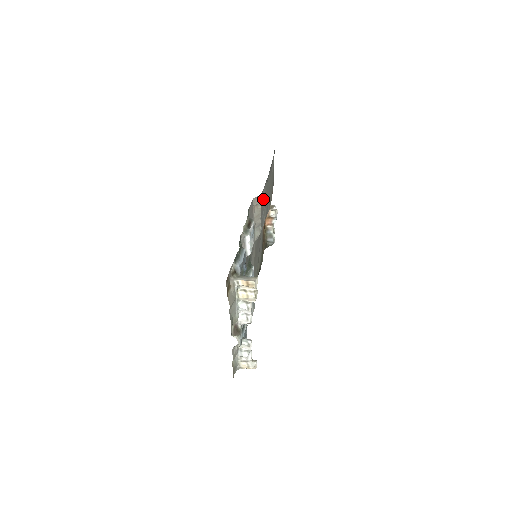
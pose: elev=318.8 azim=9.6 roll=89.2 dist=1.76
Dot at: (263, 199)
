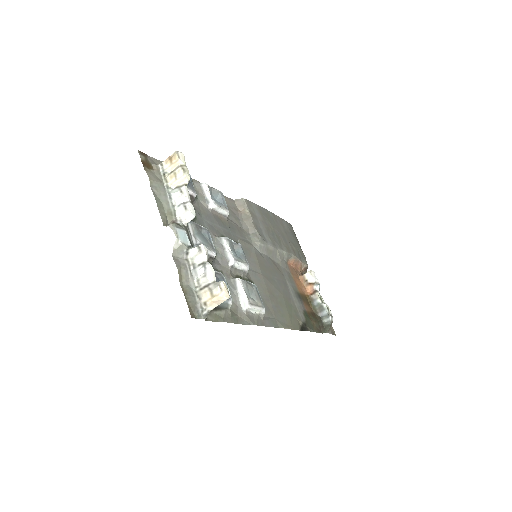
Dot at: (255, 213)
